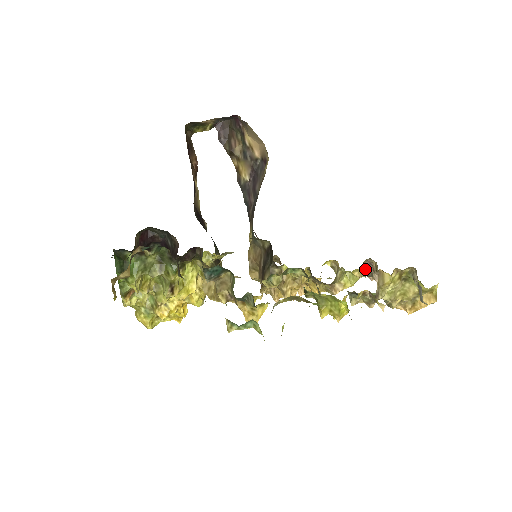
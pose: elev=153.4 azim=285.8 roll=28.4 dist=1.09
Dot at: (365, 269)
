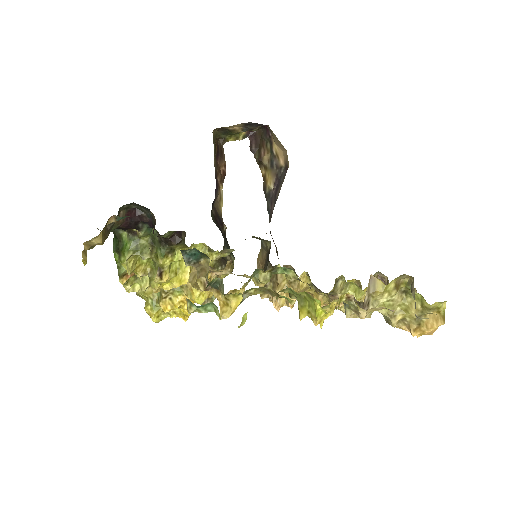
Dot at: occluded
